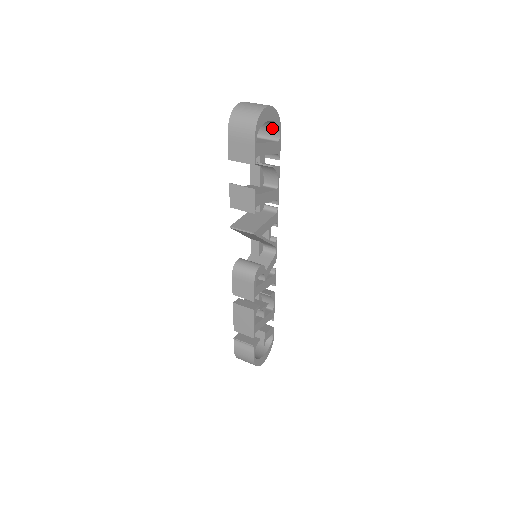
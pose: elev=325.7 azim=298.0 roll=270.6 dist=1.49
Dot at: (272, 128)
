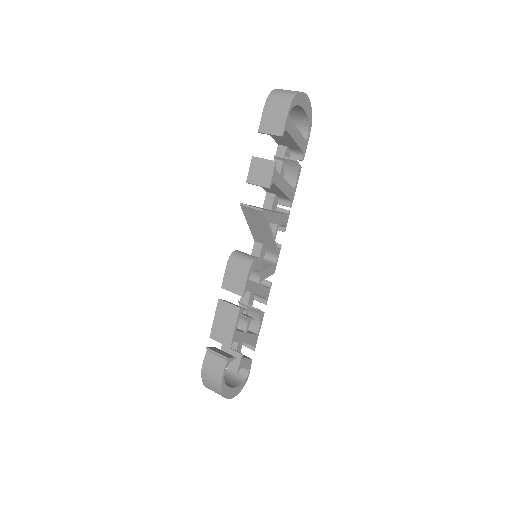
Dot at: (303, 127)
